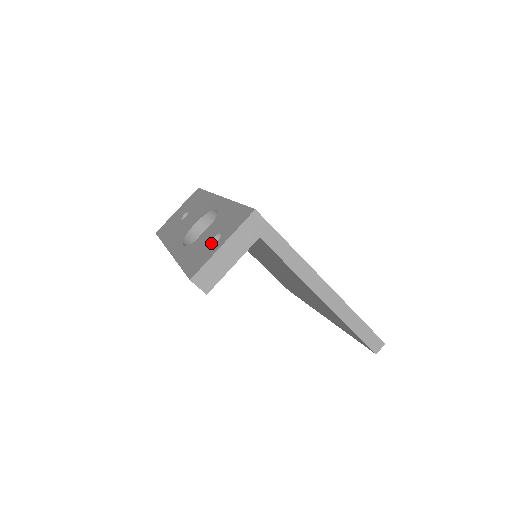
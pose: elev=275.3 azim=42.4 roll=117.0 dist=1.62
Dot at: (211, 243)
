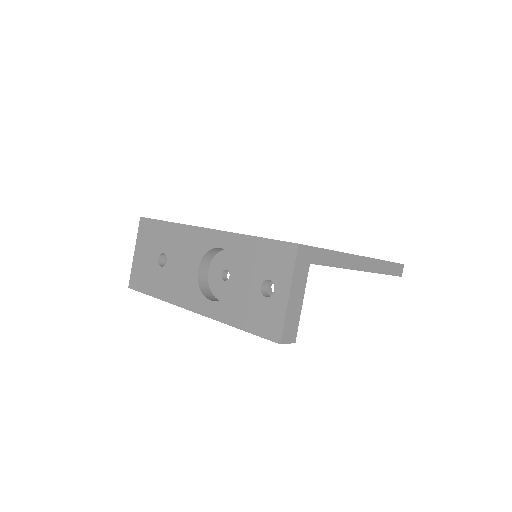
Dot at: (262, 293)
